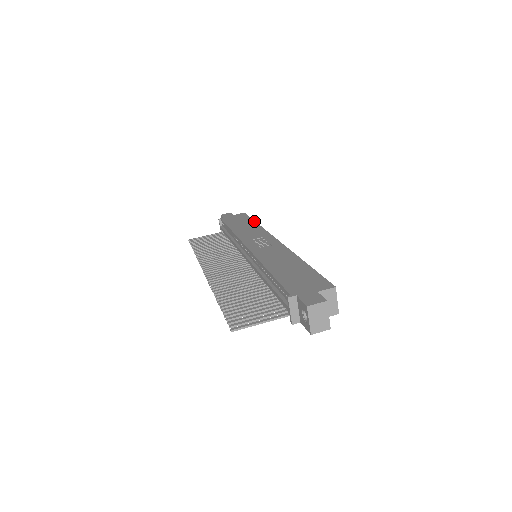
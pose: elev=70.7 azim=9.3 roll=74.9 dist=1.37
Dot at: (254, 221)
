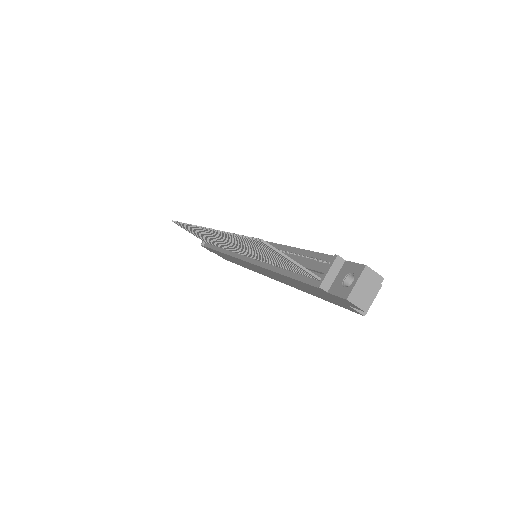
Dot at: occluded
